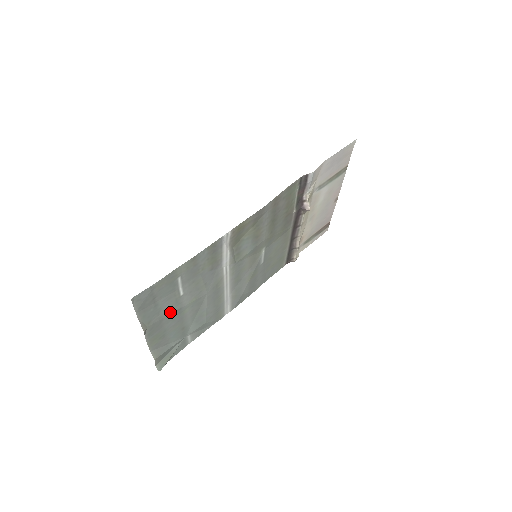
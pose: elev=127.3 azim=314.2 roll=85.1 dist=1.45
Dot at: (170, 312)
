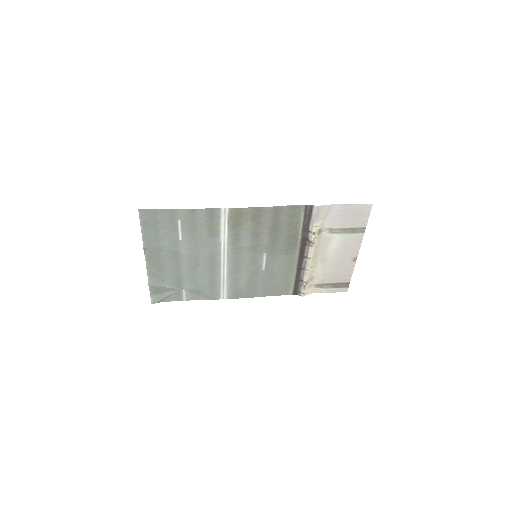
Dot at: (168, 249)
